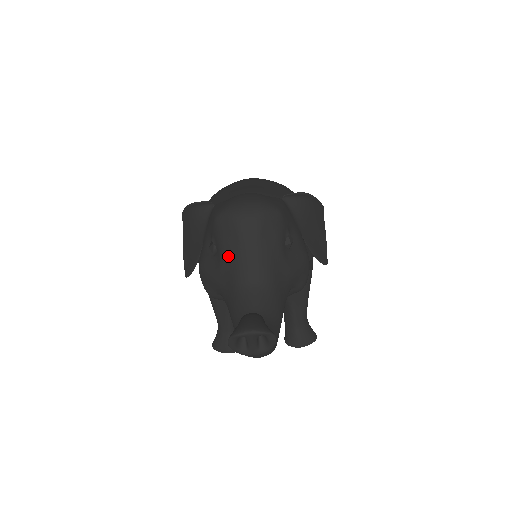
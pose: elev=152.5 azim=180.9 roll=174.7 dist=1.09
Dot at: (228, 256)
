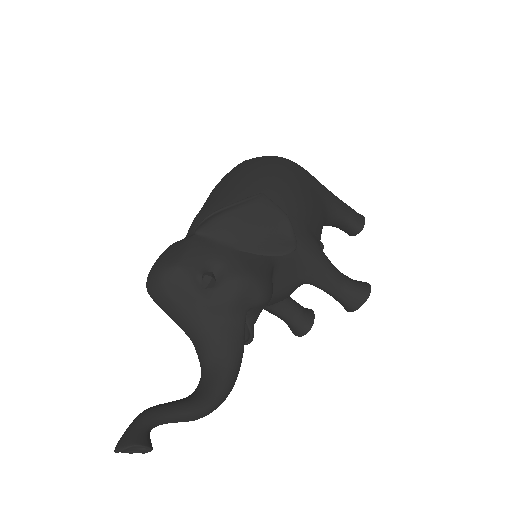
Dot at: occluded
